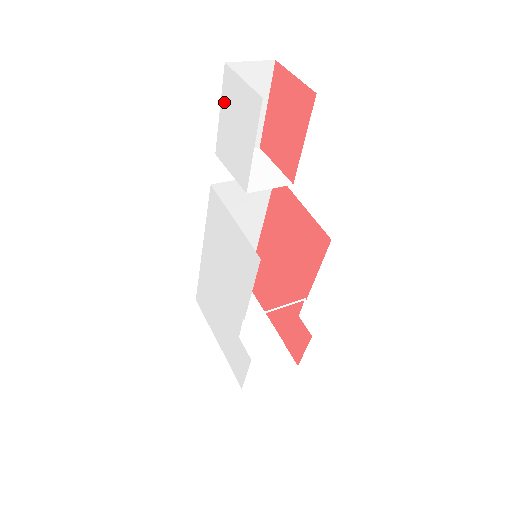
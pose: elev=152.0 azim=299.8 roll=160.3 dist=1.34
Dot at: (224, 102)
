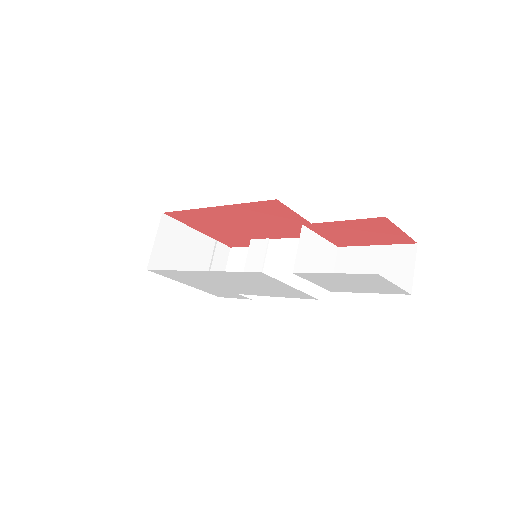
Dot at: (348, 276)
